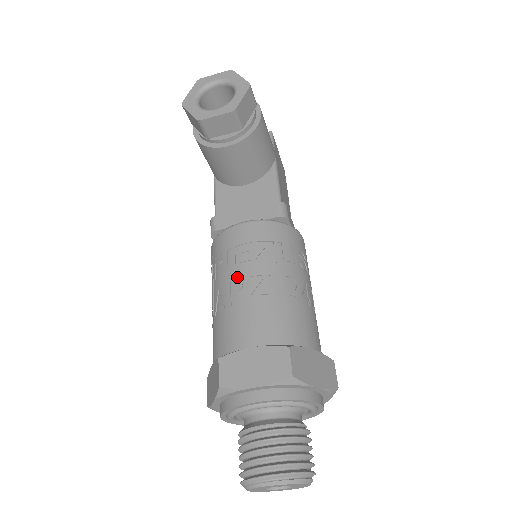
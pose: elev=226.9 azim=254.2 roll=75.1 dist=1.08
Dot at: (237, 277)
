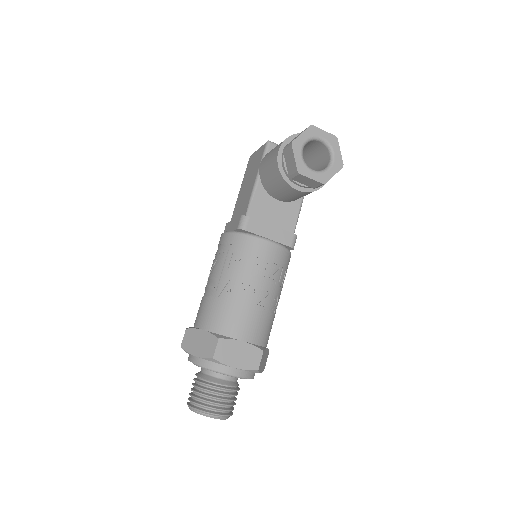
Dot at: (249, 283)
